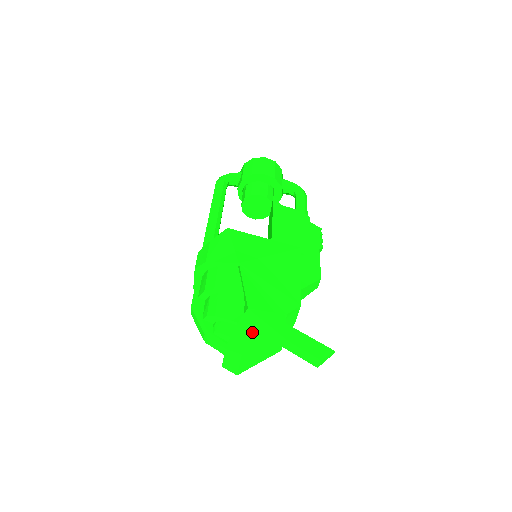
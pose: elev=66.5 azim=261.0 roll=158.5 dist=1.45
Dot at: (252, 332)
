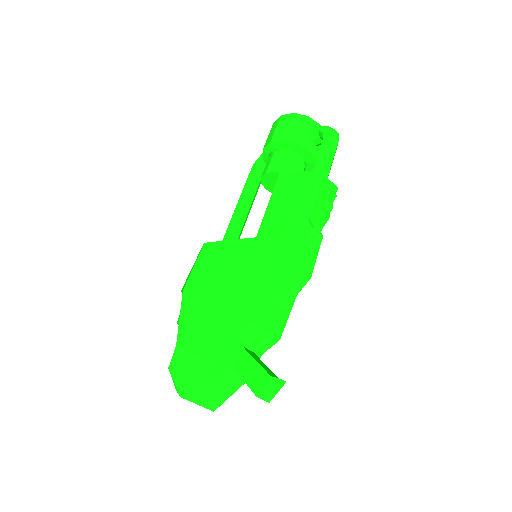
Dot at: (188, 370)
